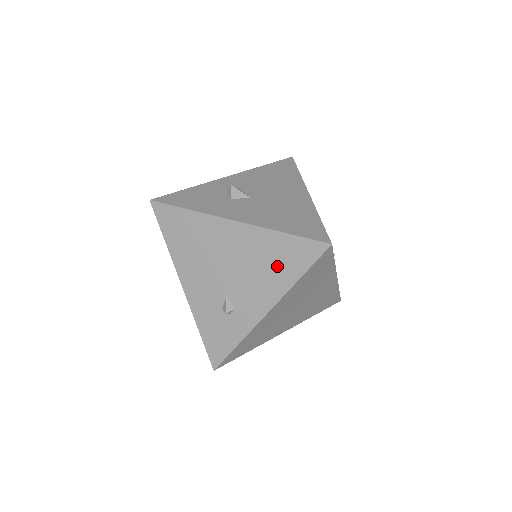
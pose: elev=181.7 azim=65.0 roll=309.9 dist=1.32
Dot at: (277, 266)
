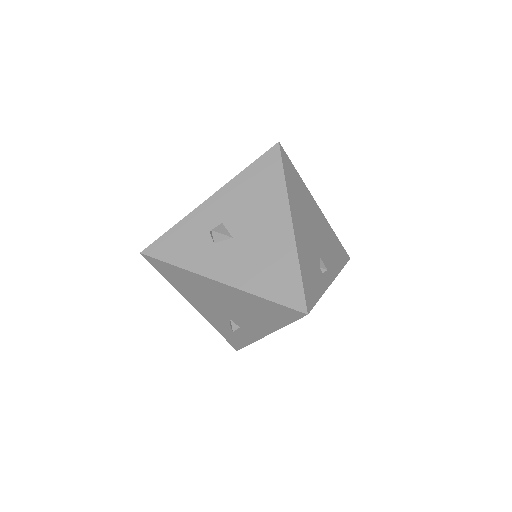
Dot at: (265, 315)
